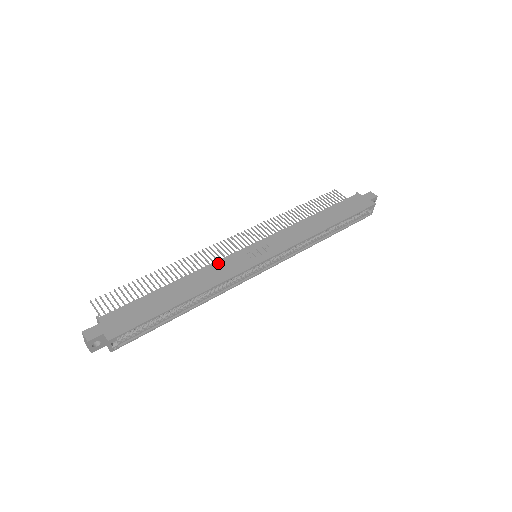
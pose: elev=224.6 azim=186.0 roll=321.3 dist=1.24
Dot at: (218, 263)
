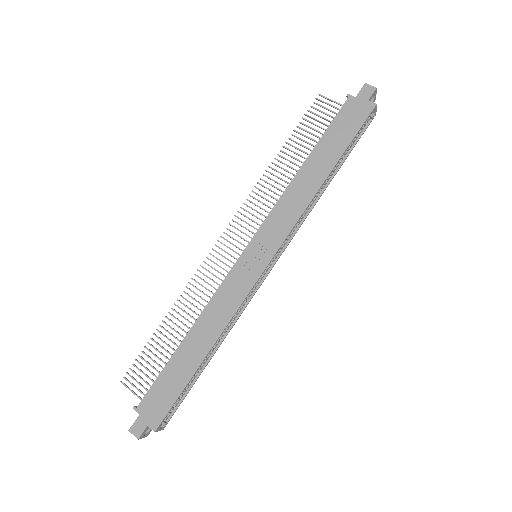
Dot at: (219, 292)
